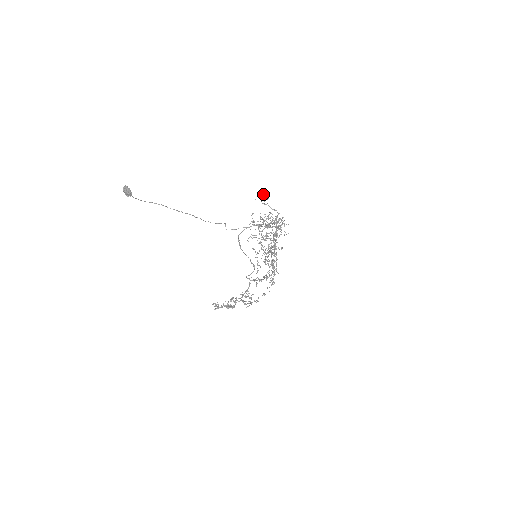
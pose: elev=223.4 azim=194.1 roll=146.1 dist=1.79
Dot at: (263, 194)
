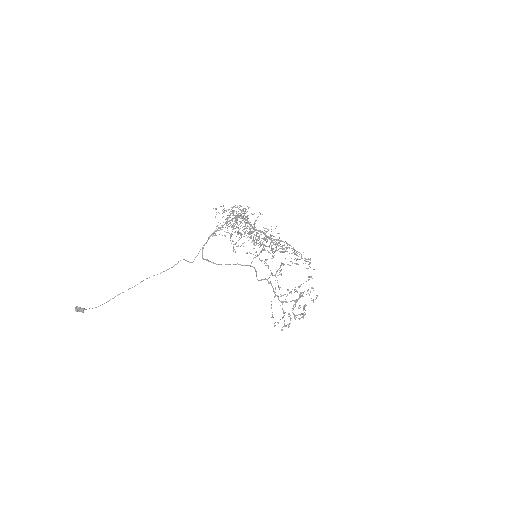
Dot at: occluded
